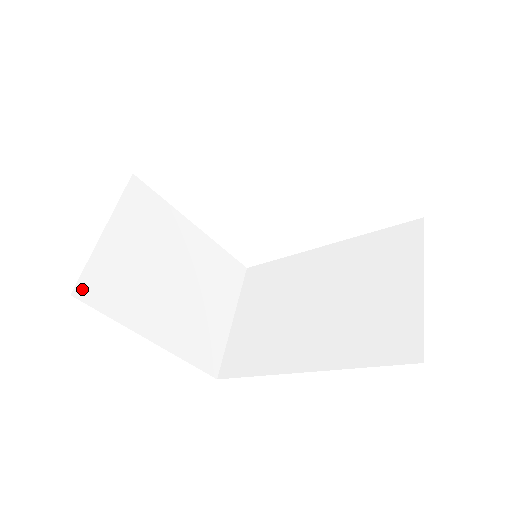
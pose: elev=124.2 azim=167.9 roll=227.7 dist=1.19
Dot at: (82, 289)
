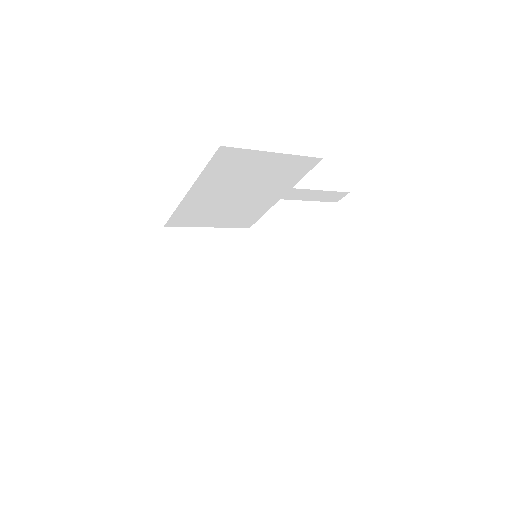
Dot at: (171, 231)
